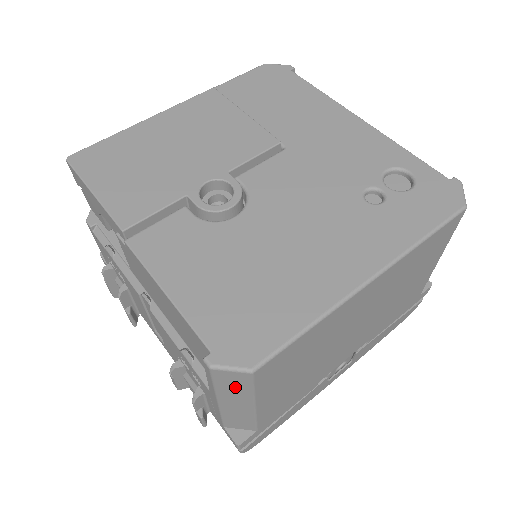
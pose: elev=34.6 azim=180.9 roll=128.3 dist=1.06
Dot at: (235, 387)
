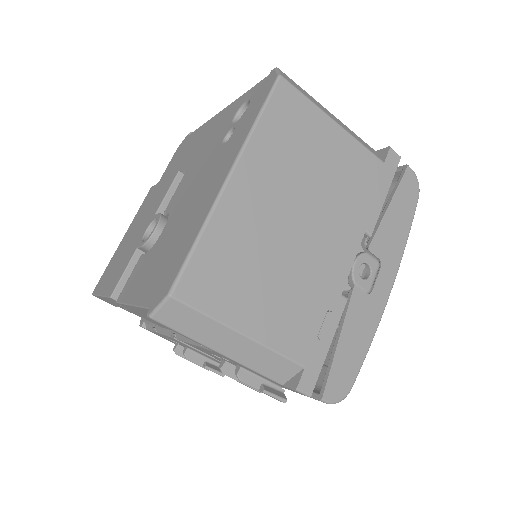
Dot at: (193, 323)
